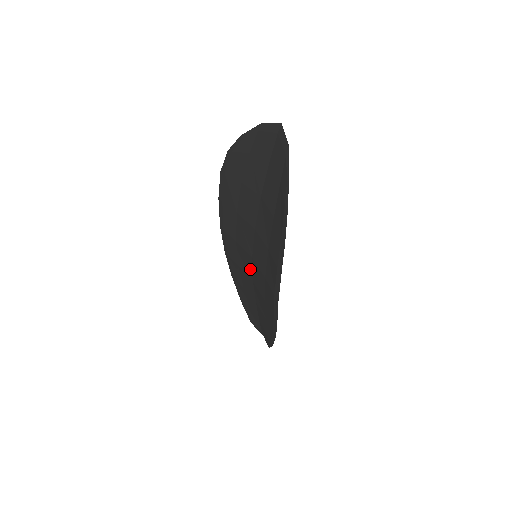
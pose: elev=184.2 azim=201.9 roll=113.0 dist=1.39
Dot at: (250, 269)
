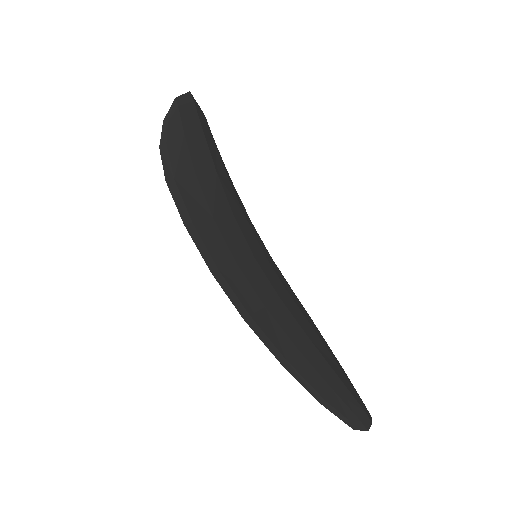
Dot at: occluded
